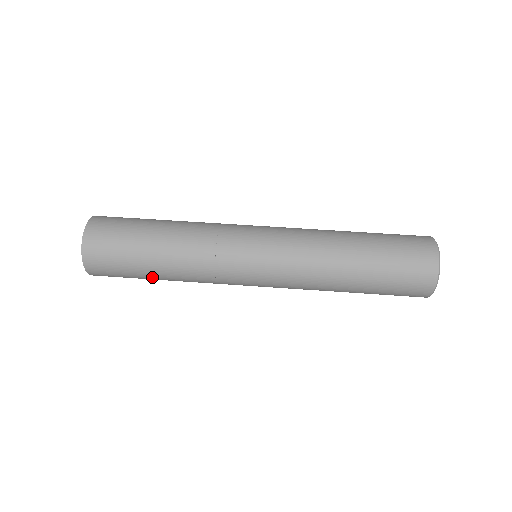
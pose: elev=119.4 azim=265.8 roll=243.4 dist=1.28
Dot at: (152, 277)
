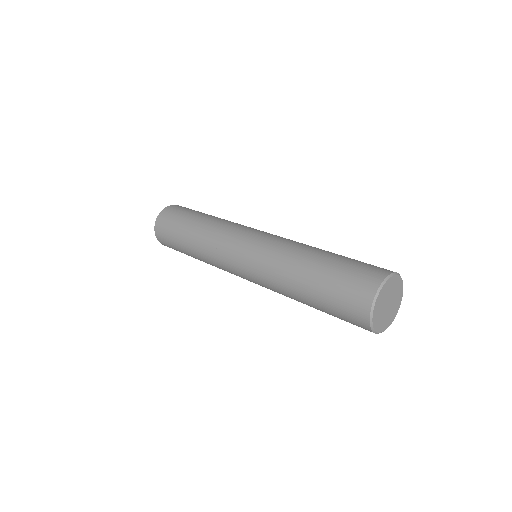
Dot at: (183, 240)
